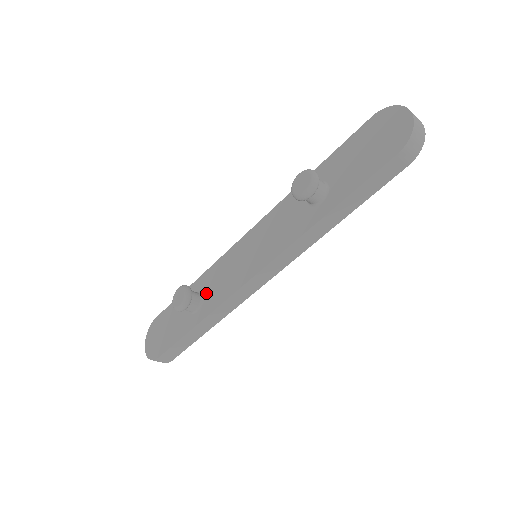
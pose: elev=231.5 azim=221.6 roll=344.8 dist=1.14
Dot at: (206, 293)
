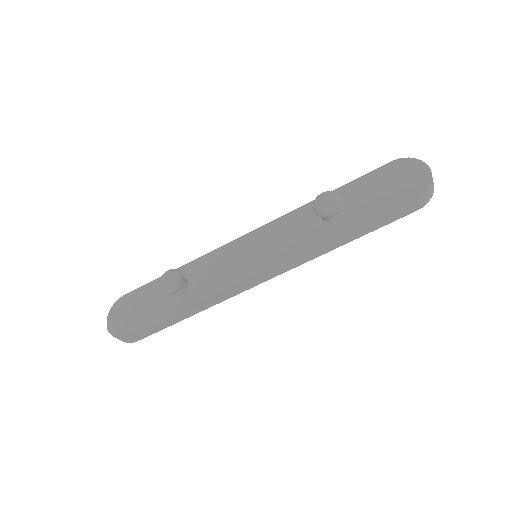
Dot at: (195, 281)
